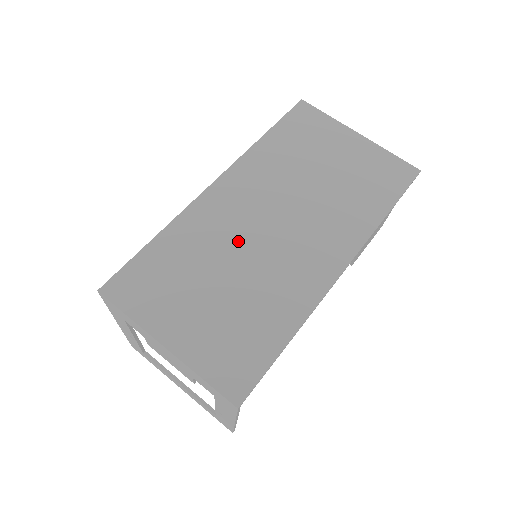
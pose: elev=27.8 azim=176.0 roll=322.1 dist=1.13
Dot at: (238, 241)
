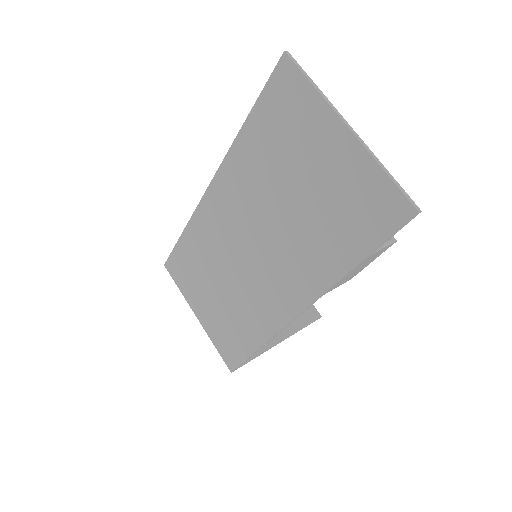
Dot at: (227, 255)
